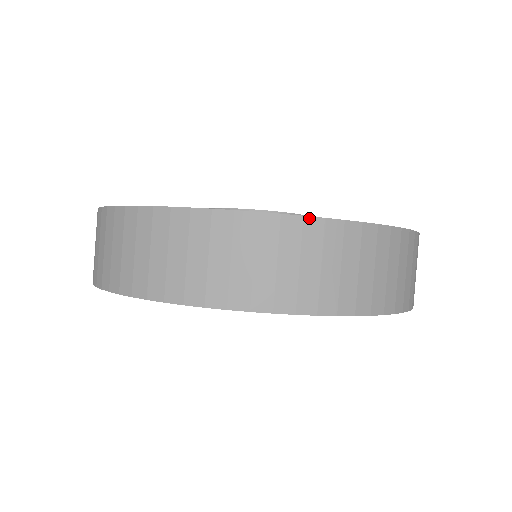
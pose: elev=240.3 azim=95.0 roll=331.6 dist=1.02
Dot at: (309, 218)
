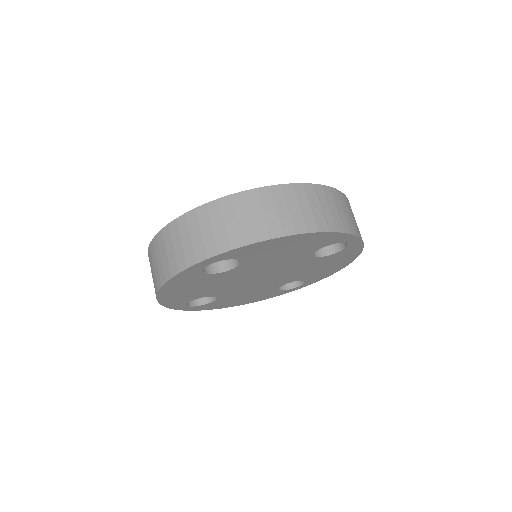
Dot at: (210, 203)
